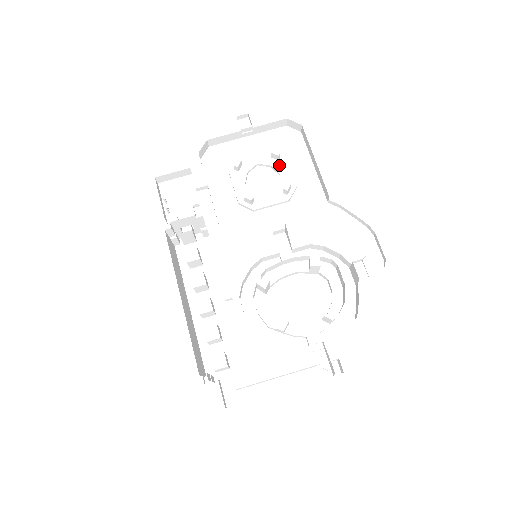
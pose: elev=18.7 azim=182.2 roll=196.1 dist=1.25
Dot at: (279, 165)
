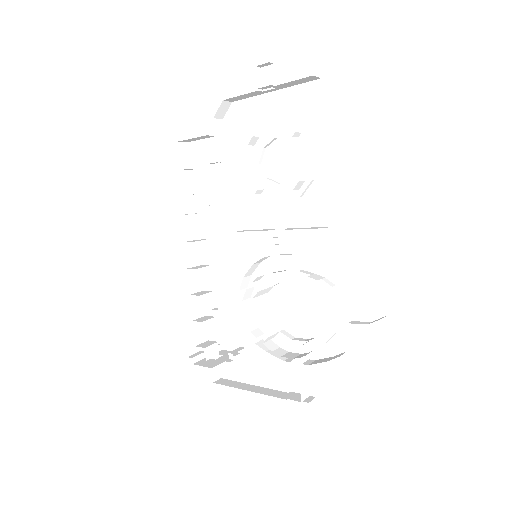
Dot at: (298, 144)
